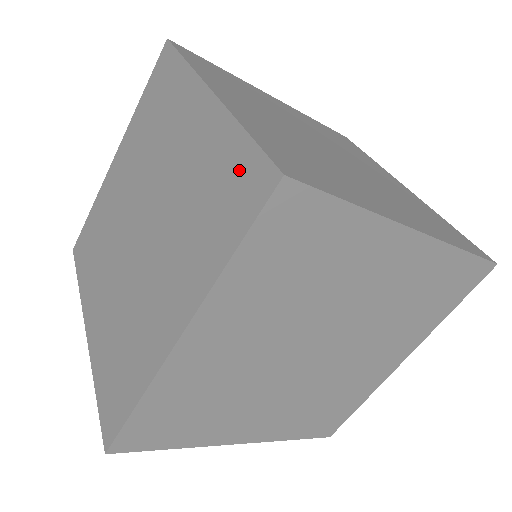
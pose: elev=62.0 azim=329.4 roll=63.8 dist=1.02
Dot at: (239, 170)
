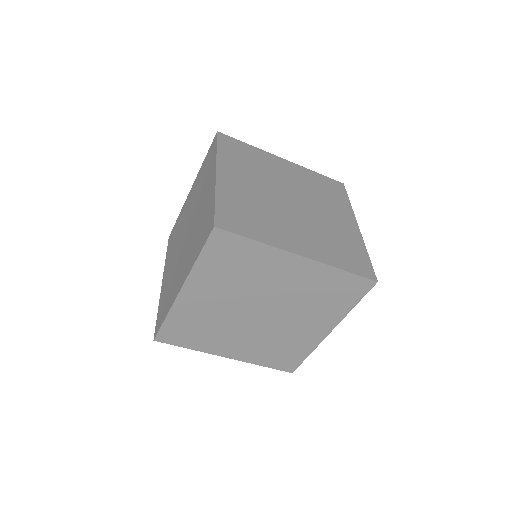
Dot at: (209, 219)
